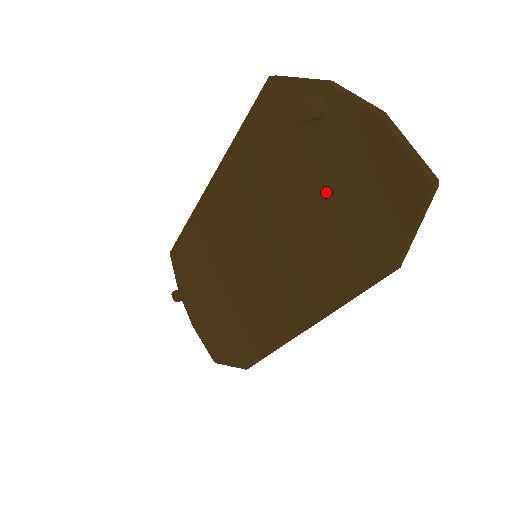
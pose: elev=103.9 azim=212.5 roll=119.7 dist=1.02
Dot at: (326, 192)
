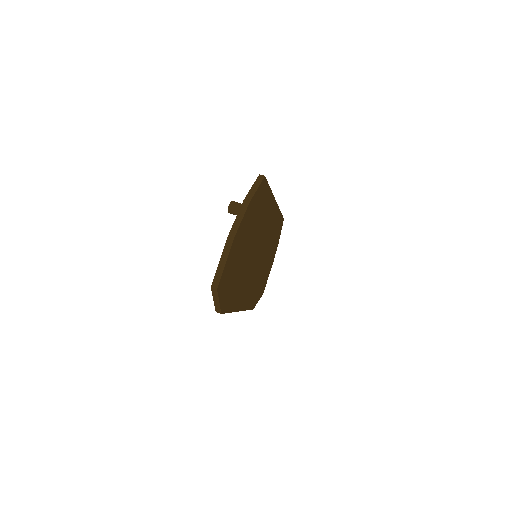
Dot at: occluded
